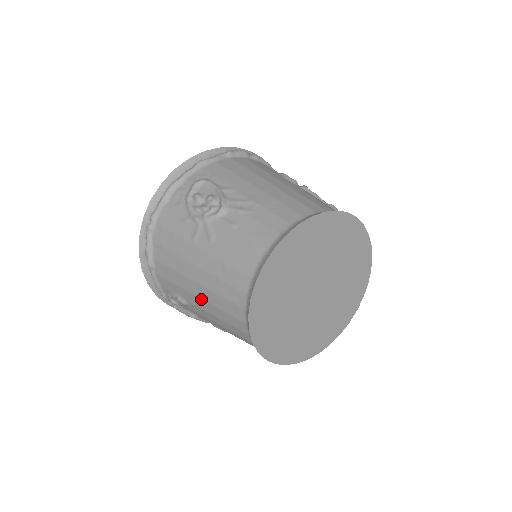
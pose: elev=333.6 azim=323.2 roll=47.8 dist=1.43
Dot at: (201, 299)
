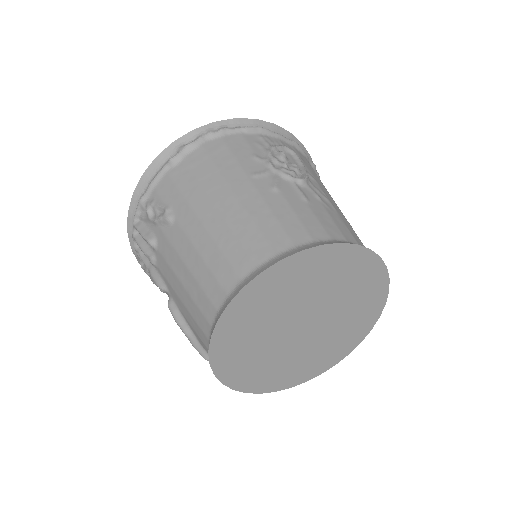
Dot at: (203, 226)
